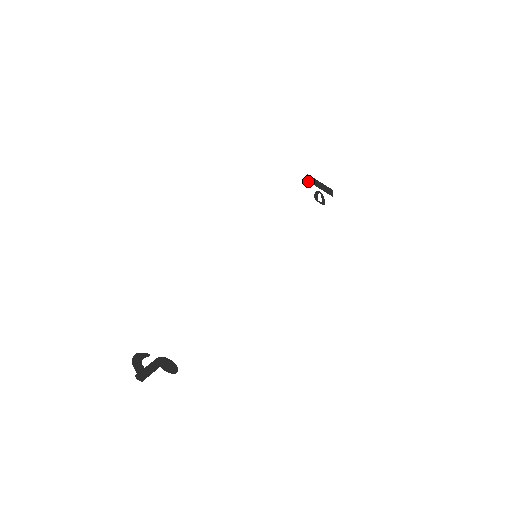
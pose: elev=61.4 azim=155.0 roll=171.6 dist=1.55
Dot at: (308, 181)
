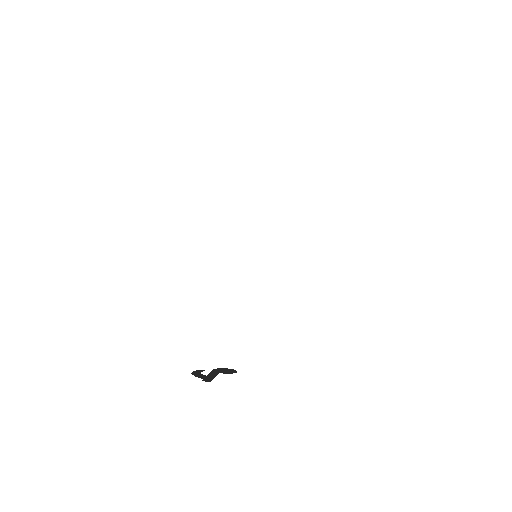
Dot at: occluded
